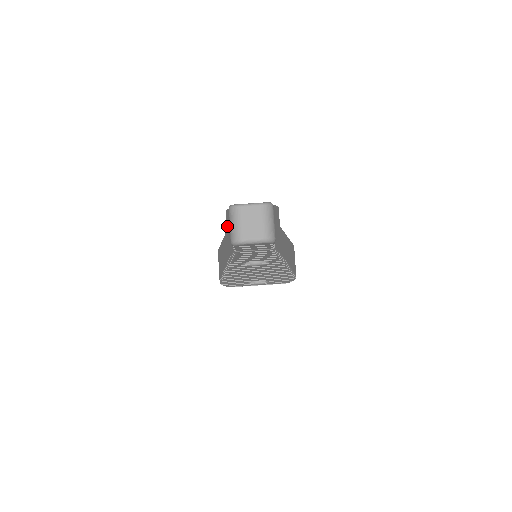
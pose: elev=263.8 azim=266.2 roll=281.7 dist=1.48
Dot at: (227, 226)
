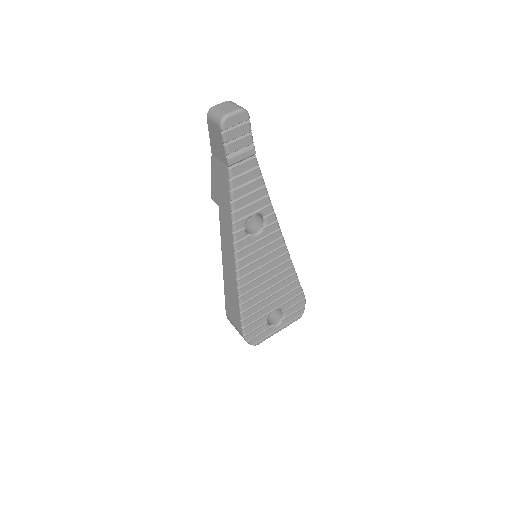
Dot at: (217, 199)
